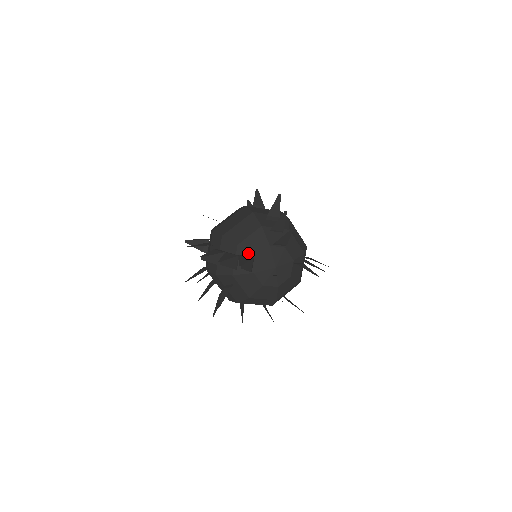
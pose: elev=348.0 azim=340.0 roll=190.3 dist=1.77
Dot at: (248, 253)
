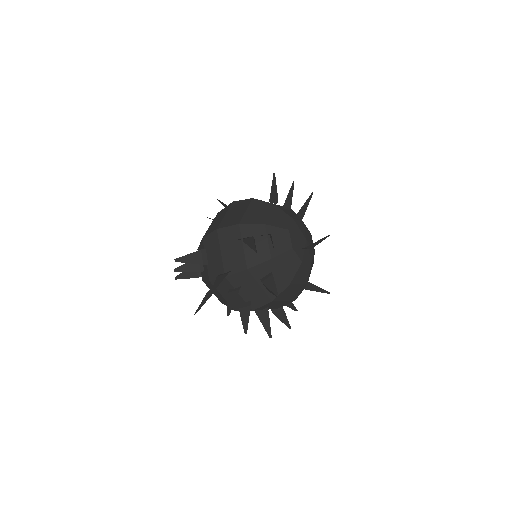
Dot at: (279, 229)
